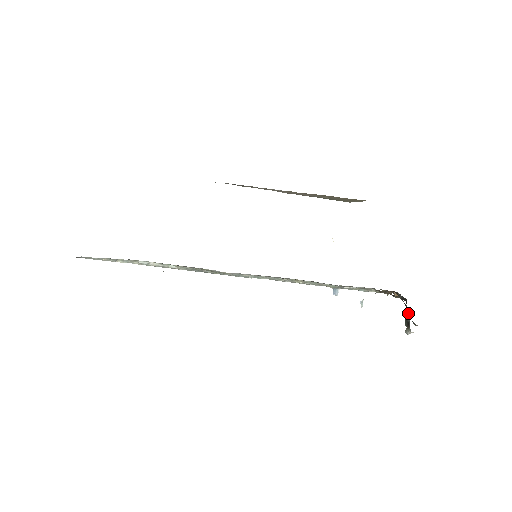
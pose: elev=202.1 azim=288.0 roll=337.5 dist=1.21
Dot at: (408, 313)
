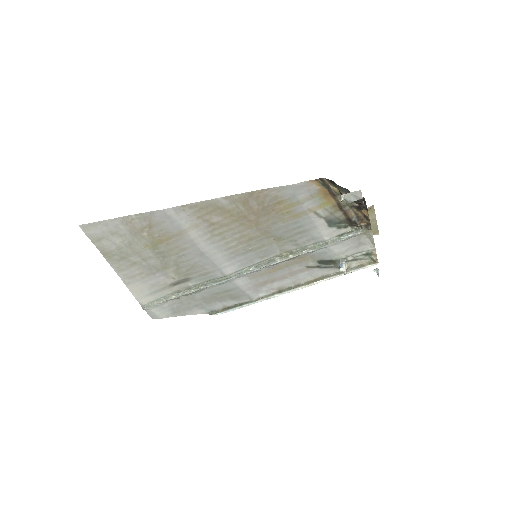
Dot at: (336, 185)
